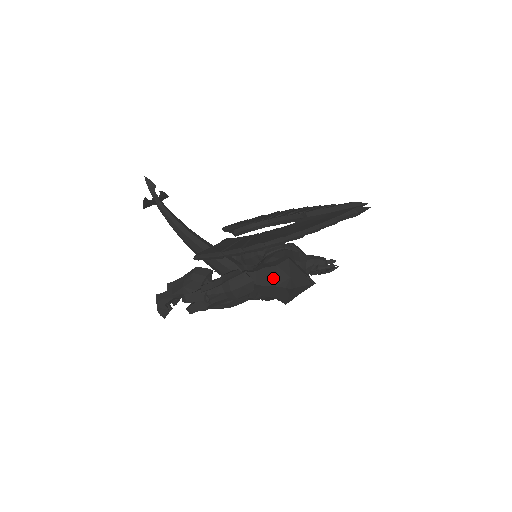
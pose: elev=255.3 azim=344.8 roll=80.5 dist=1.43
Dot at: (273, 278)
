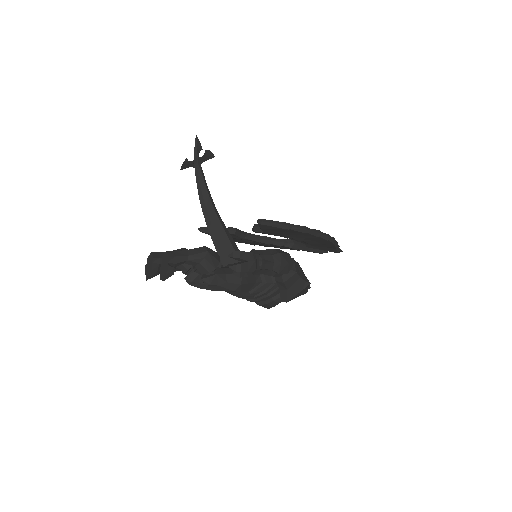
Dot at: (298, 270)
